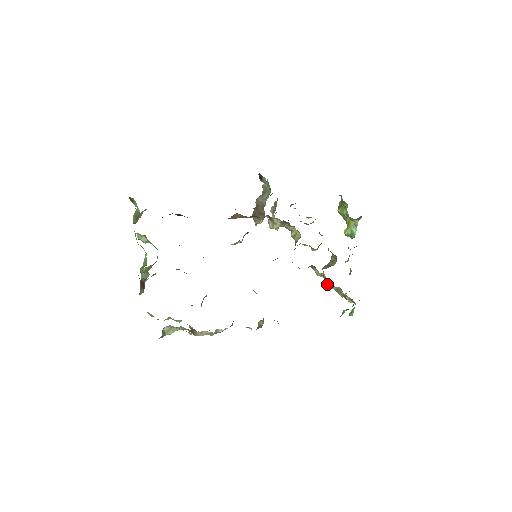
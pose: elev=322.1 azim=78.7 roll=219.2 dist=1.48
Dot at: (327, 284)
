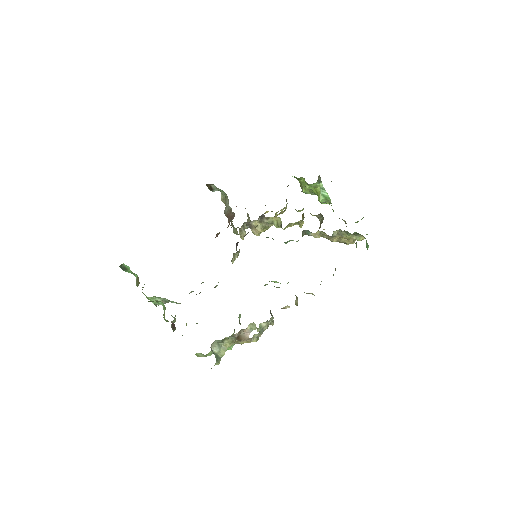
Dot at: (330, 239)
